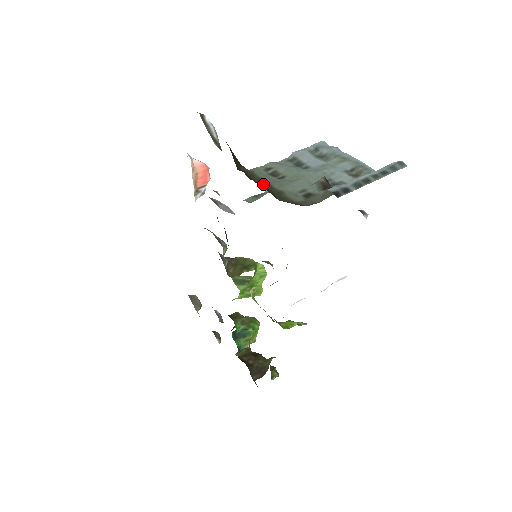
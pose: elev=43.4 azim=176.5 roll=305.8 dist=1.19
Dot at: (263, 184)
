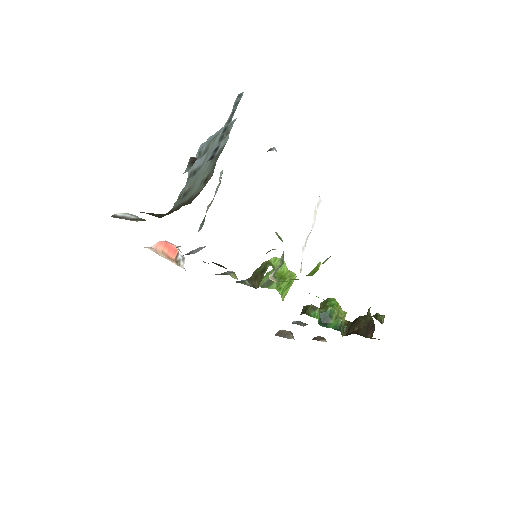
Dot at: (179, 207)
